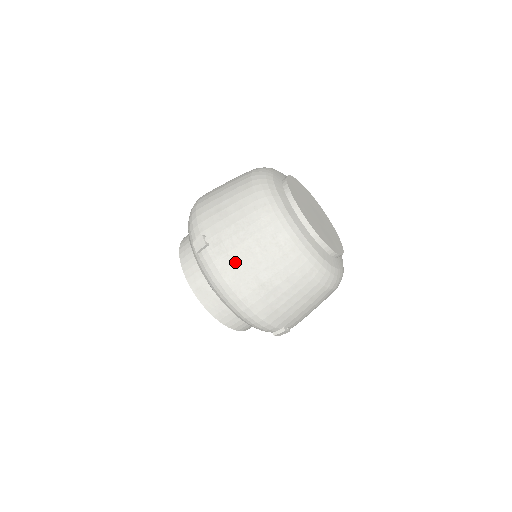
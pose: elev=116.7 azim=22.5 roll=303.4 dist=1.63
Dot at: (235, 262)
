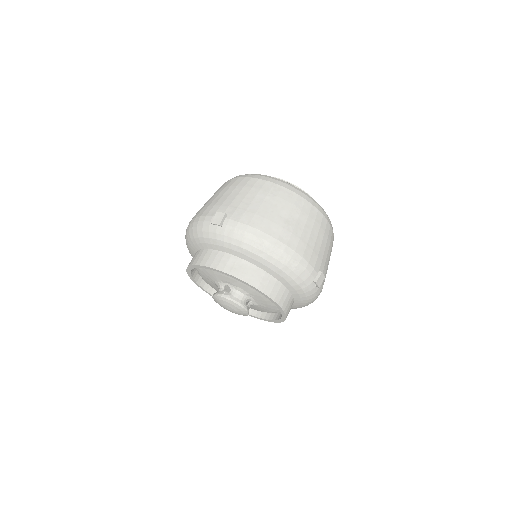
Dot at: (256, 213)
